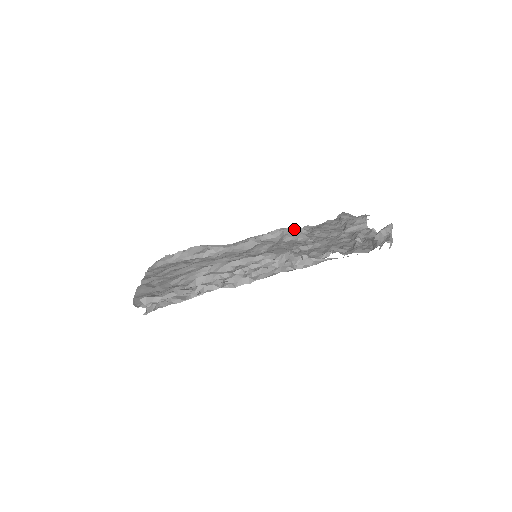
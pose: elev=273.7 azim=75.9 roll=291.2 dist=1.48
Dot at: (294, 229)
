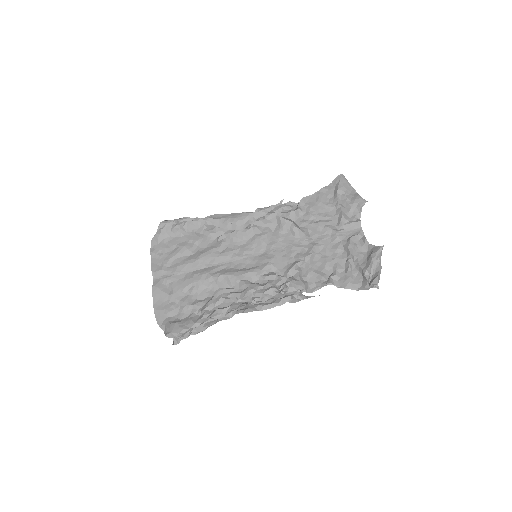
Dot at: (290, 202)
